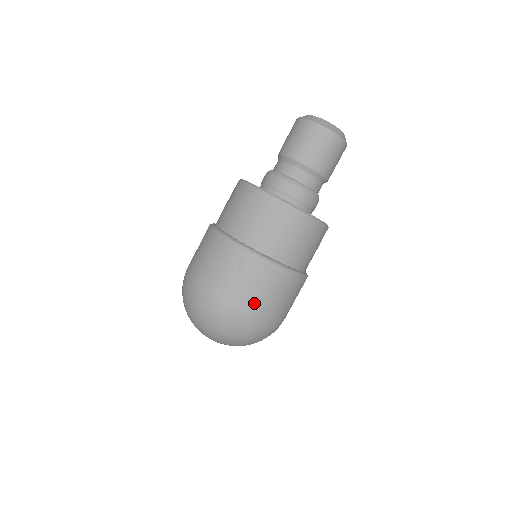
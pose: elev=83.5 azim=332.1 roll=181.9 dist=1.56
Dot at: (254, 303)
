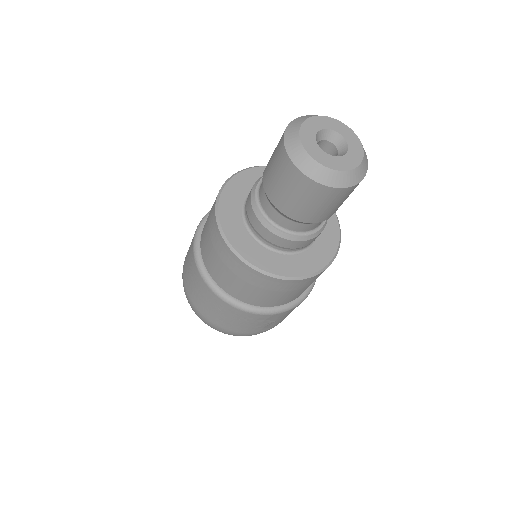
Dot at: occluded
